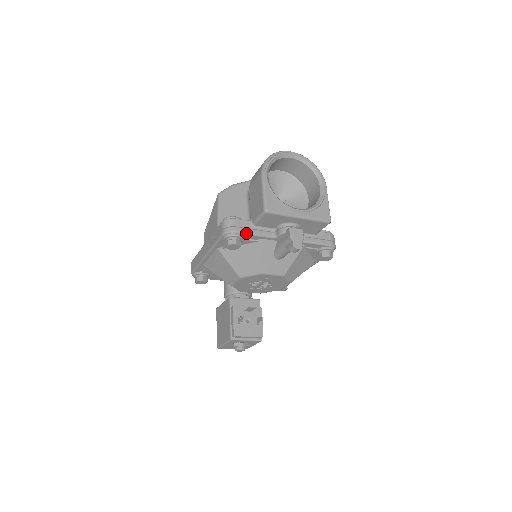
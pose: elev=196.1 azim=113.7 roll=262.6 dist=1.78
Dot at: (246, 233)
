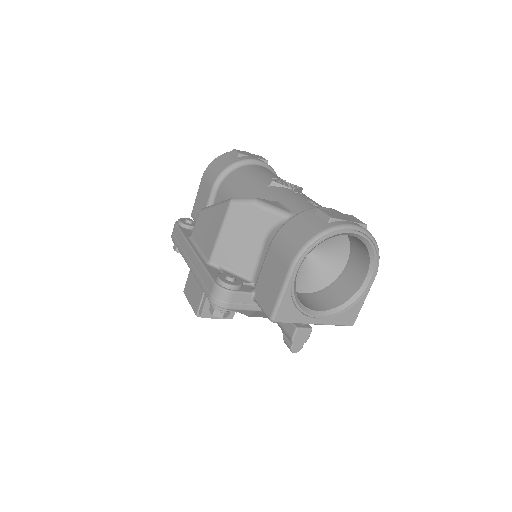
Dot at: occluded
